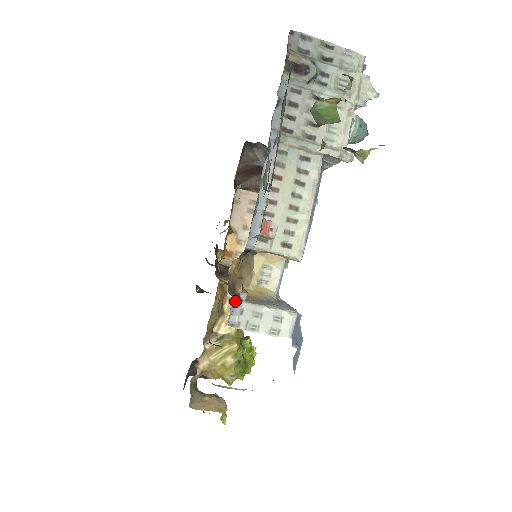
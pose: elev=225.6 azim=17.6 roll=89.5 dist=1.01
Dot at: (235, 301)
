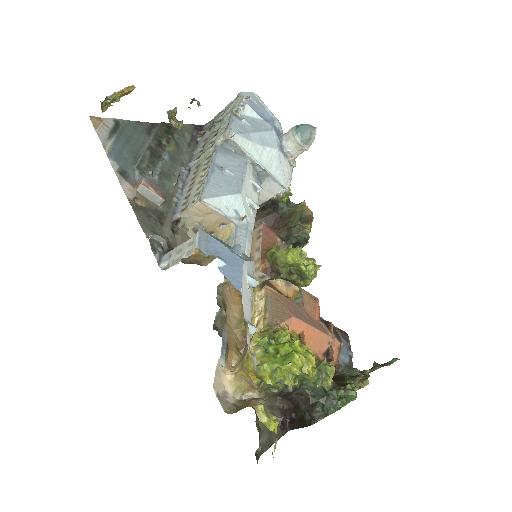
Dot at: (166, 253)
